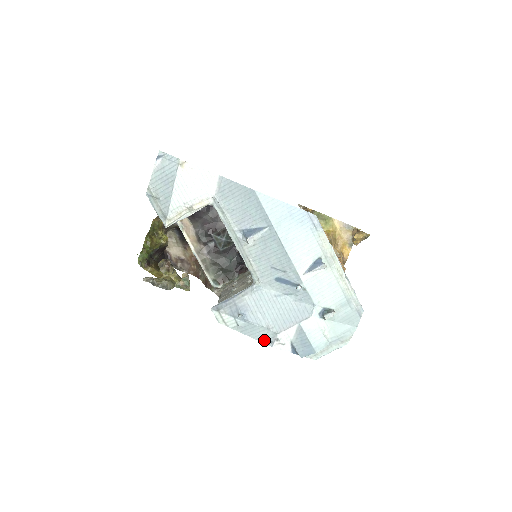
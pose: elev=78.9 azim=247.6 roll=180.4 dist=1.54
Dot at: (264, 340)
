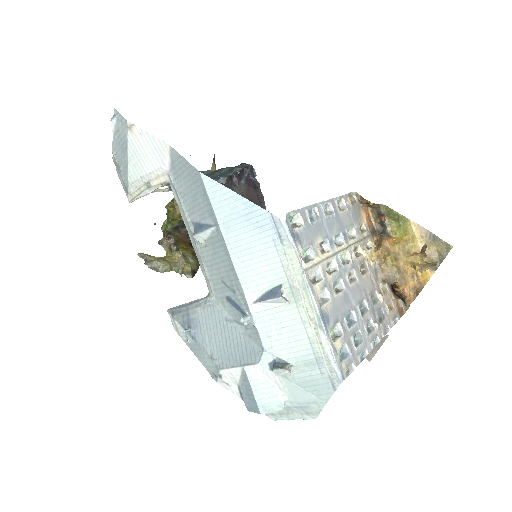
Dot at: (209, 370)
